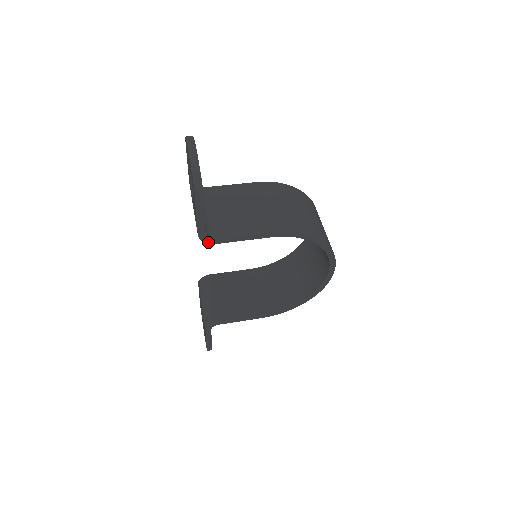
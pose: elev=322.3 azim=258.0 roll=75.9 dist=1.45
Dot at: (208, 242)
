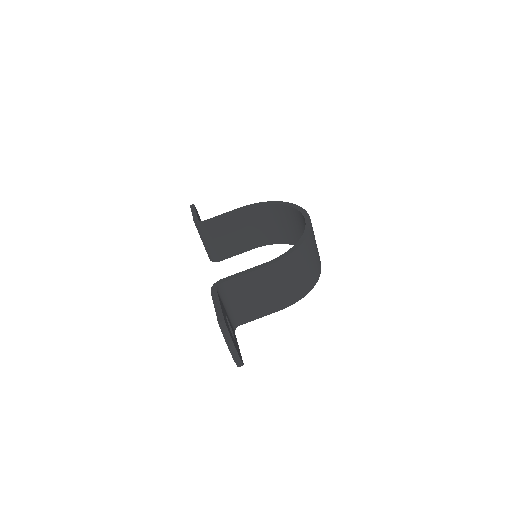
Dot at: occluded
